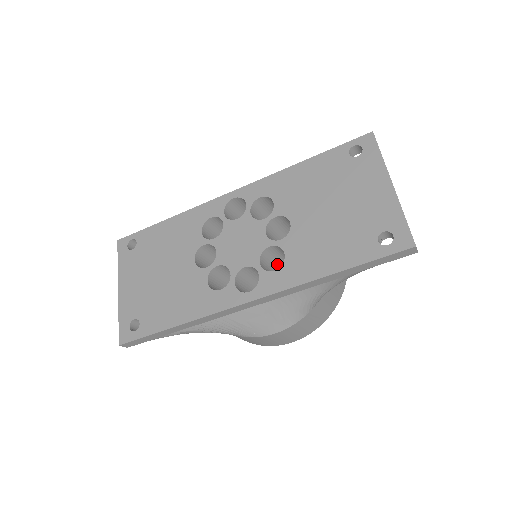
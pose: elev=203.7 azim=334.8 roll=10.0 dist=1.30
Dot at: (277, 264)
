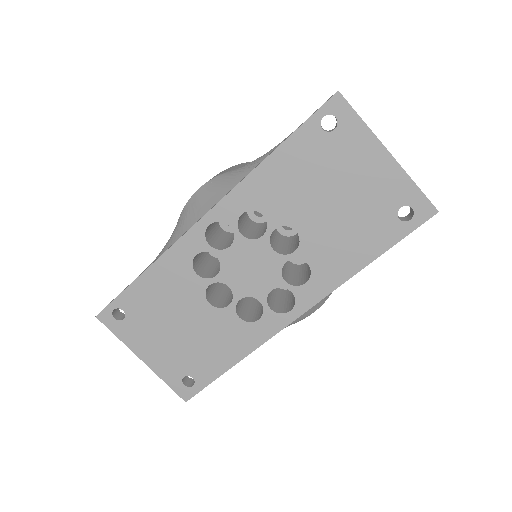
Dot at: occluded
